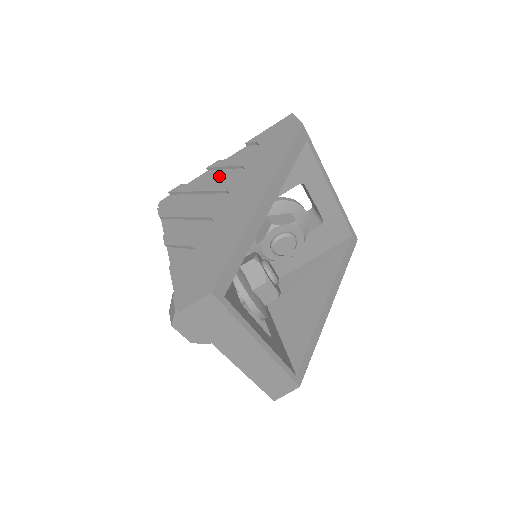
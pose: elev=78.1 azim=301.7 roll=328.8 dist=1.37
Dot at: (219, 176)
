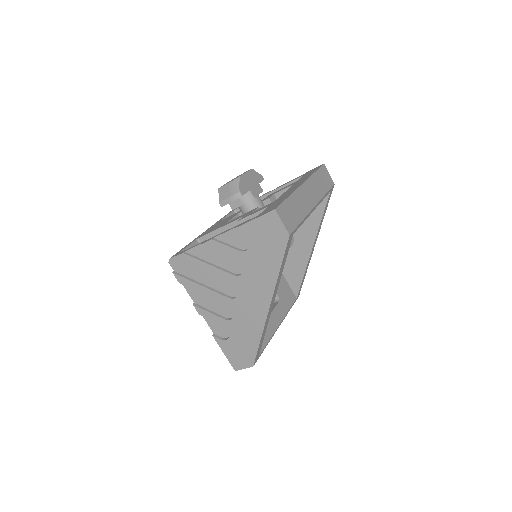
Dot at: (219, 257)
